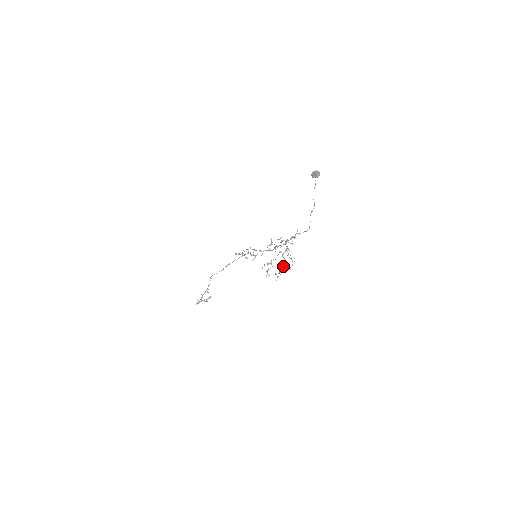
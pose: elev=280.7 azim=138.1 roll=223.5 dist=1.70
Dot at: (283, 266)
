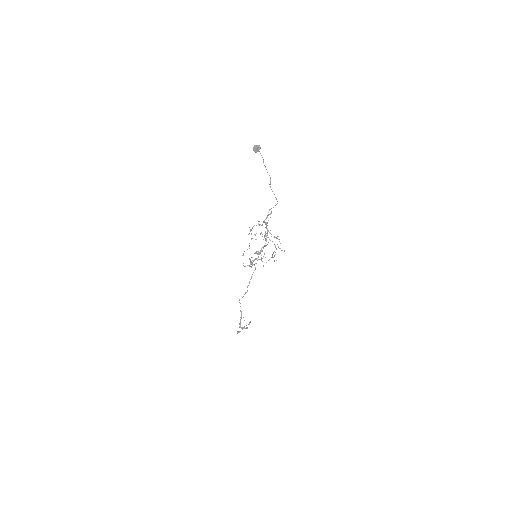
Dot at: occluded
